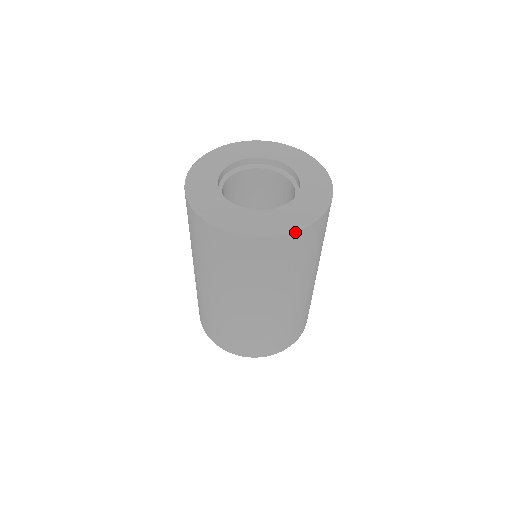
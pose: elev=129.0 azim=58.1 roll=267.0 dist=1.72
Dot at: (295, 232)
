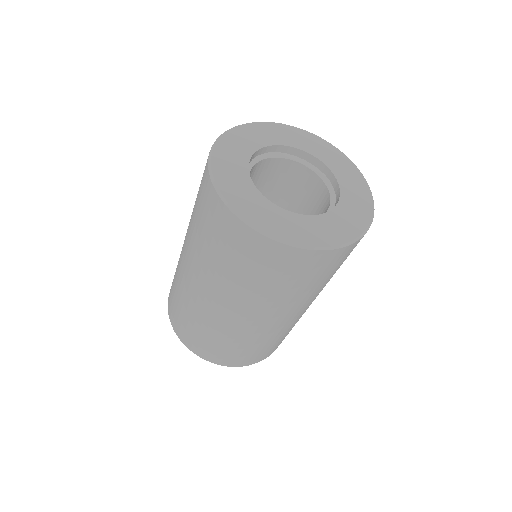
Dot at: (343, 248)
